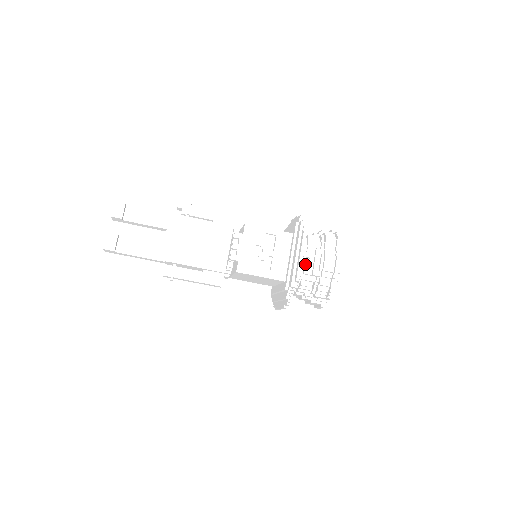
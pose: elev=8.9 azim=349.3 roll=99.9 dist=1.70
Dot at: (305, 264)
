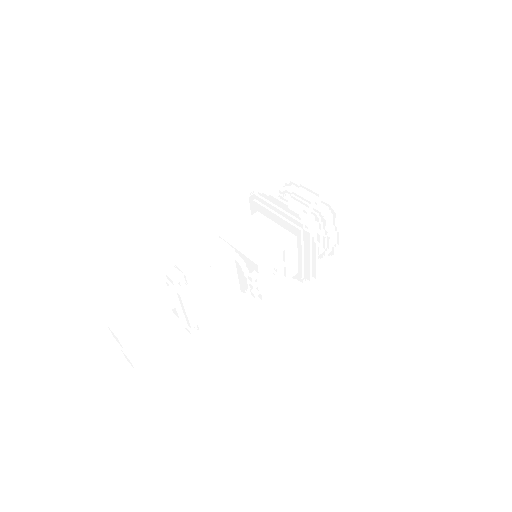
Dot at: occluded
